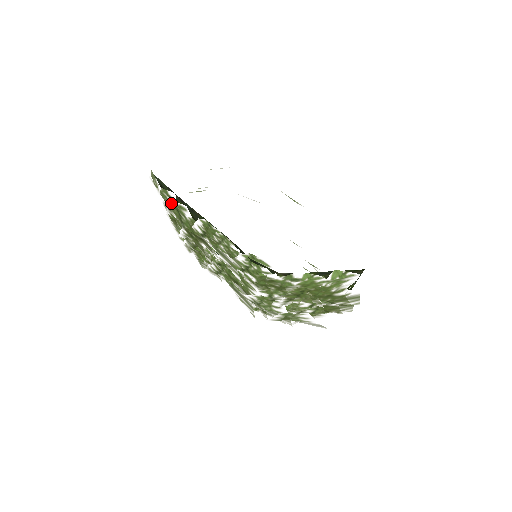
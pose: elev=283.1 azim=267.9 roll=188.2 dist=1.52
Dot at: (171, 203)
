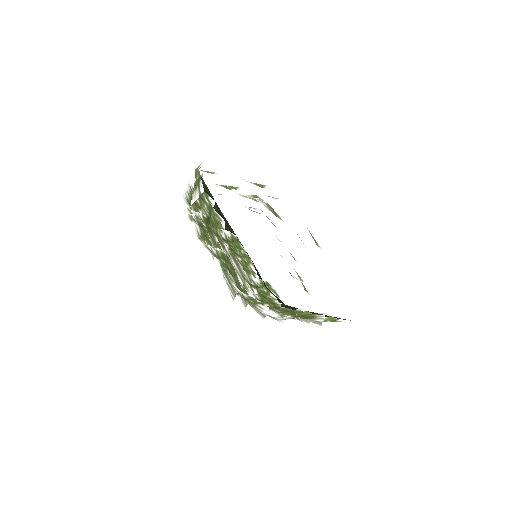
Dot at: (206, 203)
